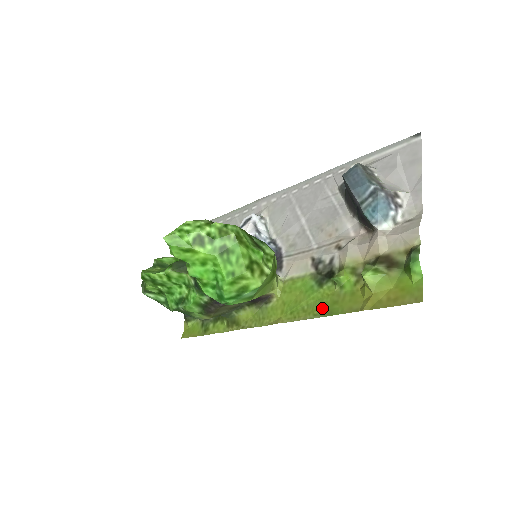
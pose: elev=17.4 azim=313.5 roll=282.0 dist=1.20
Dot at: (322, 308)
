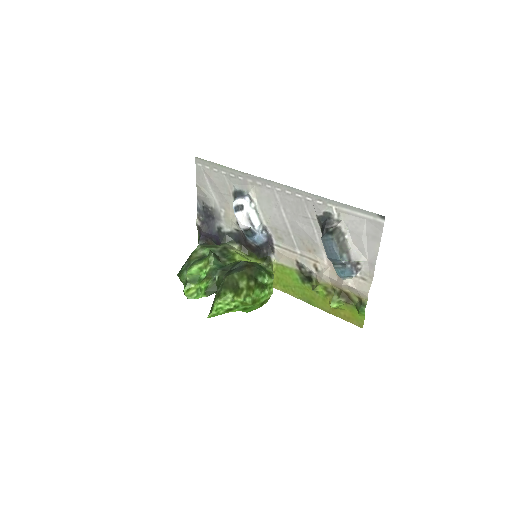
Dot at: (304, 297)
